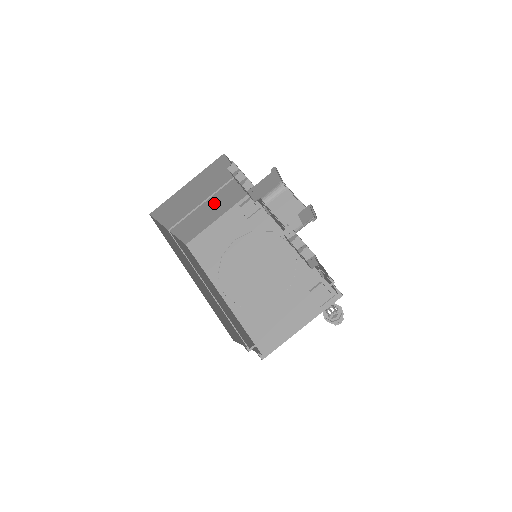
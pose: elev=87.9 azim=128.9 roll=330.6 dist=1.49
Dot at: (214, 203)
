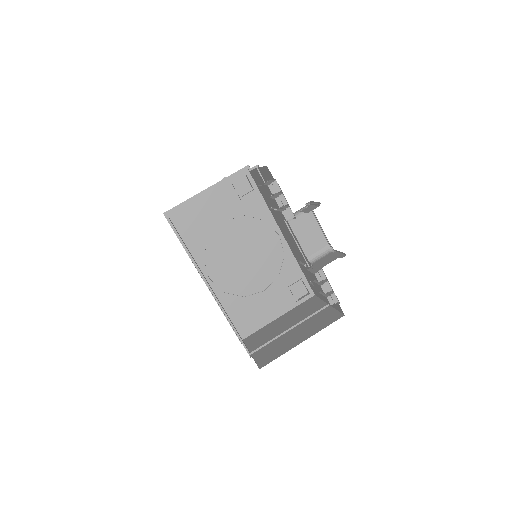
Dot at: occluded
